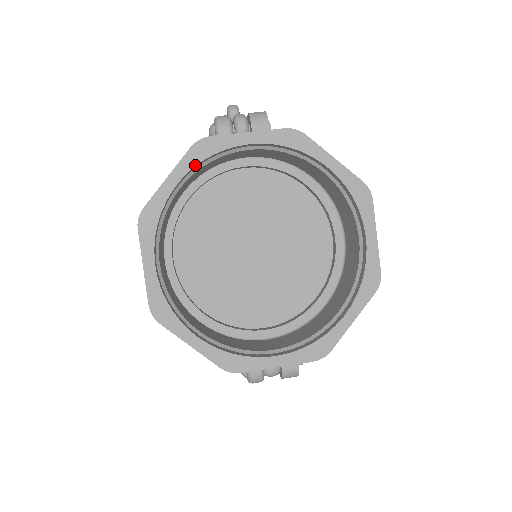
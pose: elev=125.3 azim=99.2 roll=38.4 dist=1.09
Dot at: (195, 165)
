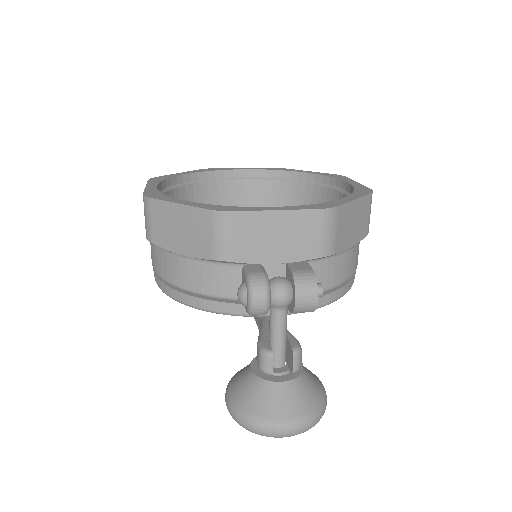
Dot at: (201, 172)
